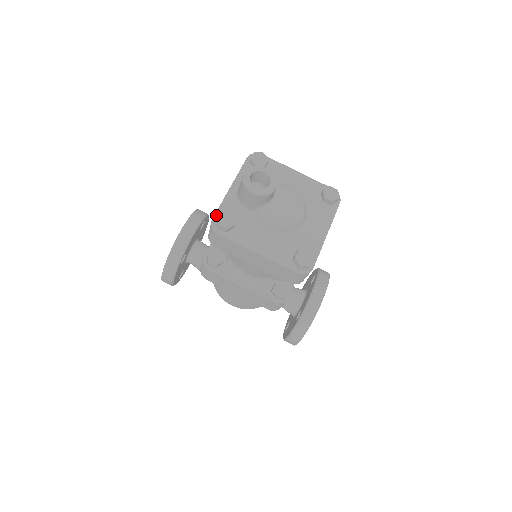
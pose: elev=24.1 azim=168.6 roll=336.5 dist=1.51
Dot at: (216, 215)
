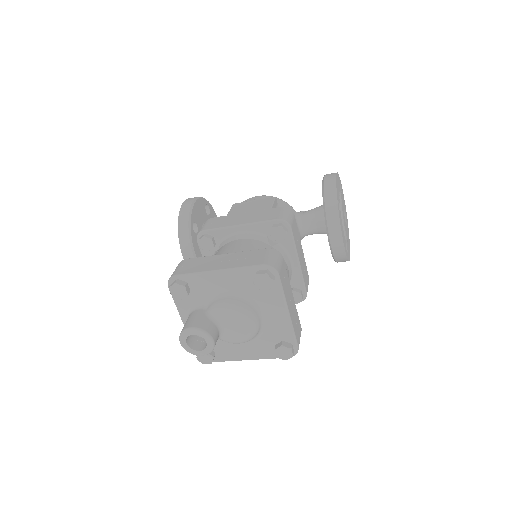
Dot at: occluded
